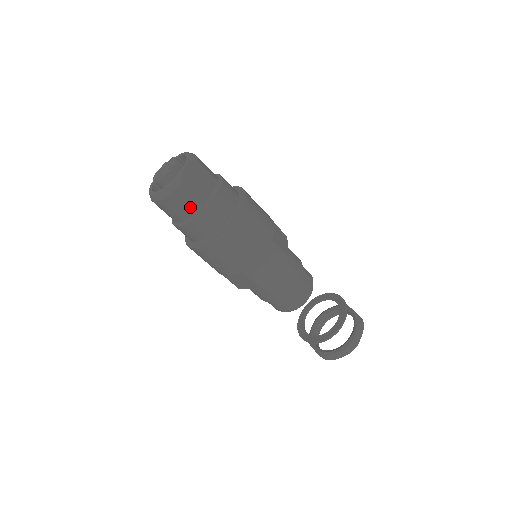
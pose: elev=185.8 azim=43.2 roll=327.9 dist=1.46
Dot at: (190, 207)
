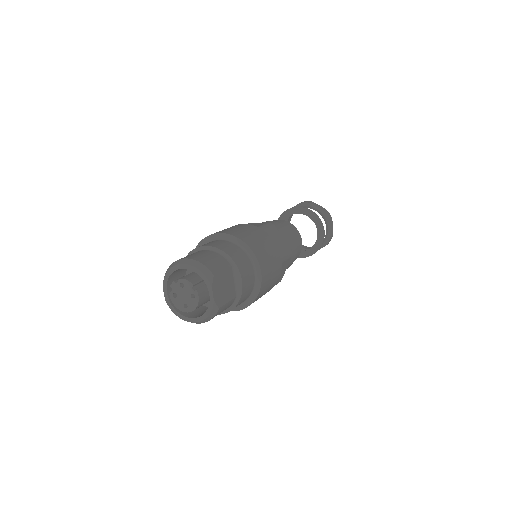
Dot at: (226, 308)
